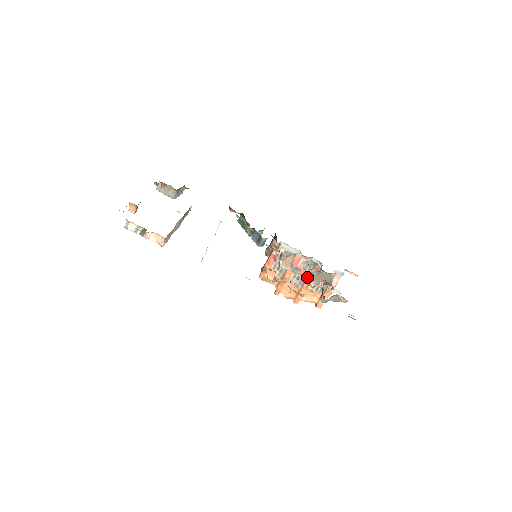
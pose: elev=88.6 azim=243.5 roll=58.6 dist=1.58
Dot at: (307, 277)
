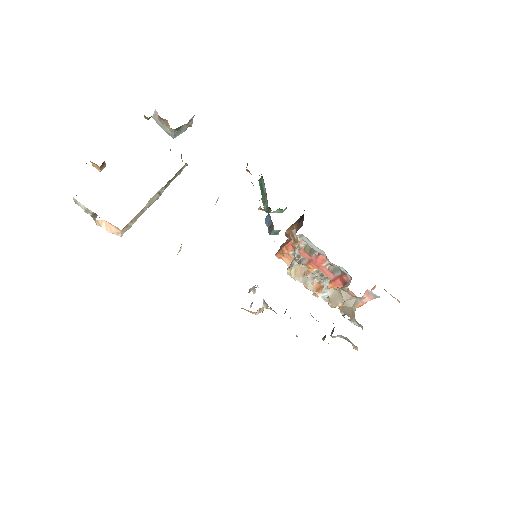
Dot at: (332, 280)
